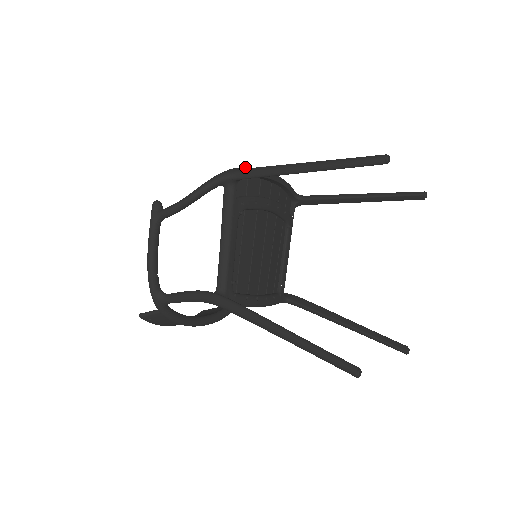
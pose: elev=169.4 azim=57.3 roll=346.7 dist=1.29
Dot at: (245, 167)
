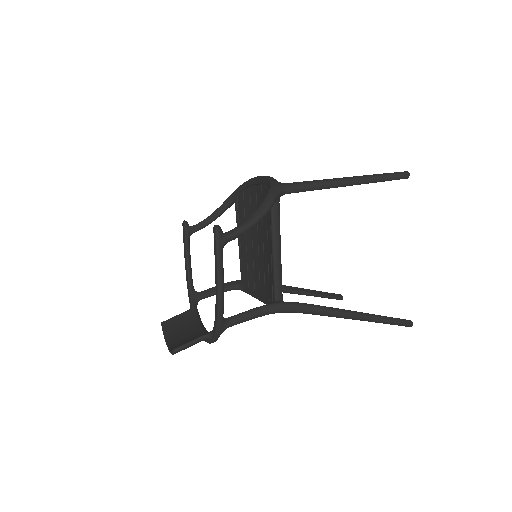
Dot at: occluded
